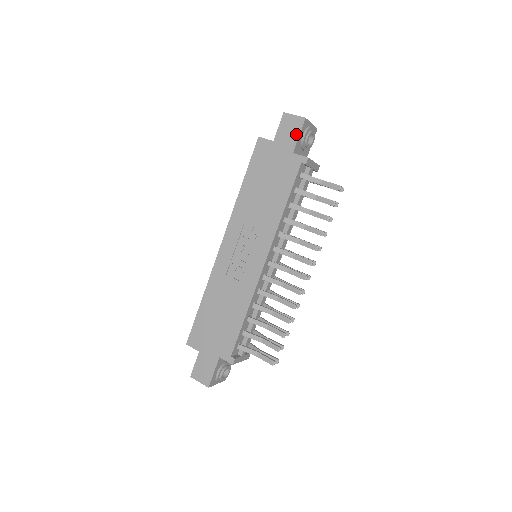
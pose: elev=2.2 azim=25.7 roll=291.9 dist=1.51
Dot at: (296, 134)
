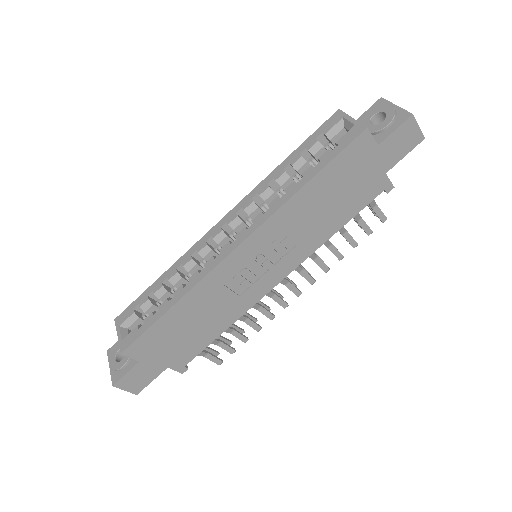
Dot at: (404, 152)
